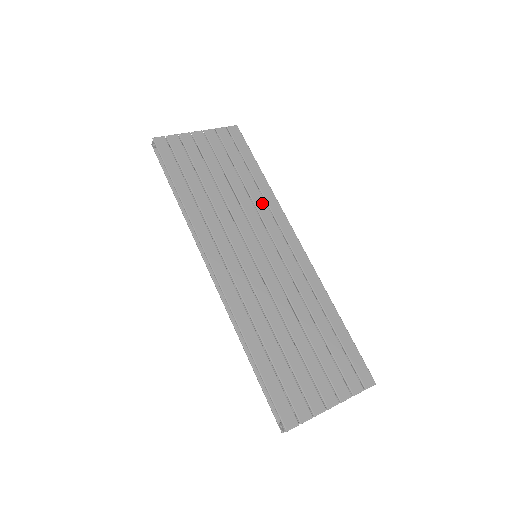
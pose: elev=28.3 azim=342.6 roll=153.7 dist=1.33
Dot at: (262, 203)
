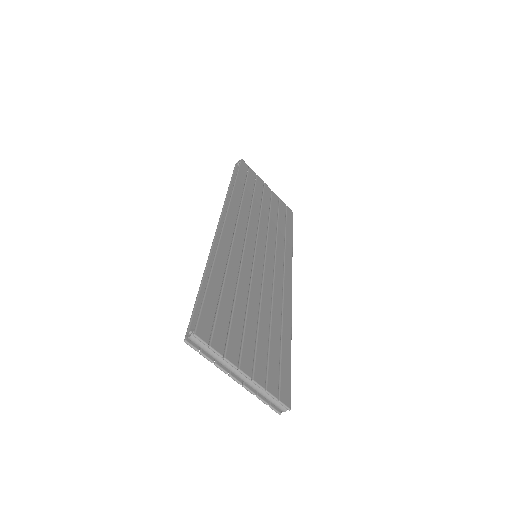
Dot at: (282, 245)
